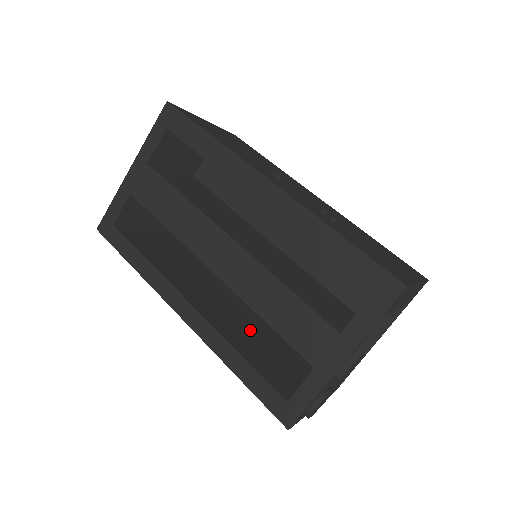
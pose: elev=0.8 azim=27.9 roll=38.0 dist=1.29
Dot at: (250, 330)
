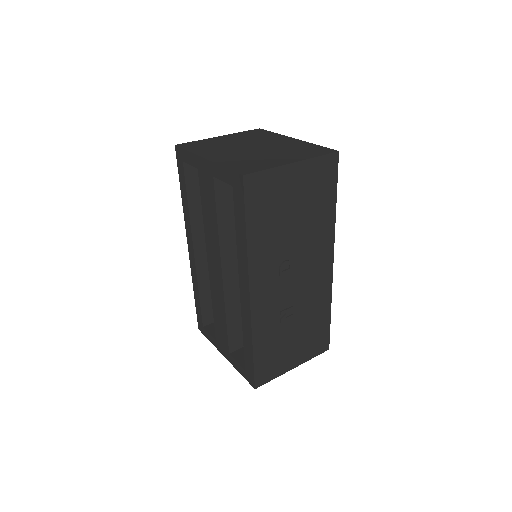
Dot at: occluded
